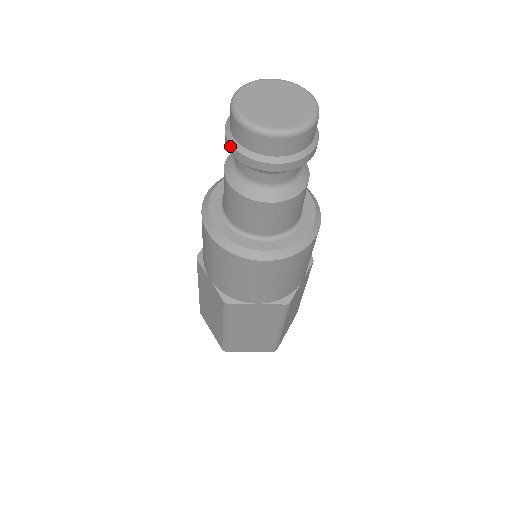
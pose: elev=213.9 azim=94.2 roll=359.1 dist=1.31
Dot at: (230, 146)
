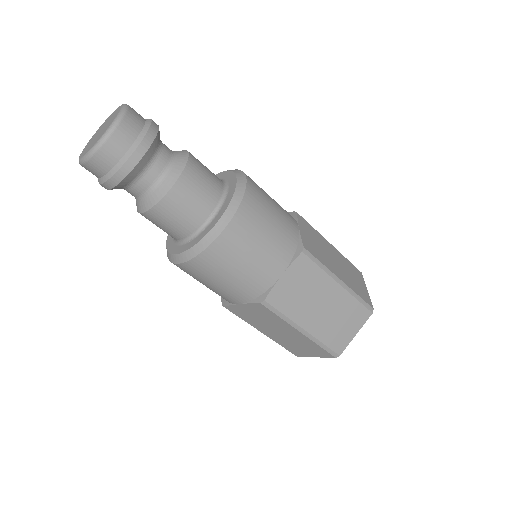
Dot at: occluded
